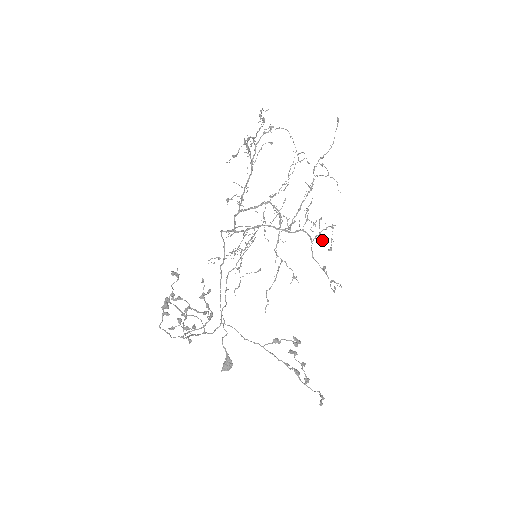
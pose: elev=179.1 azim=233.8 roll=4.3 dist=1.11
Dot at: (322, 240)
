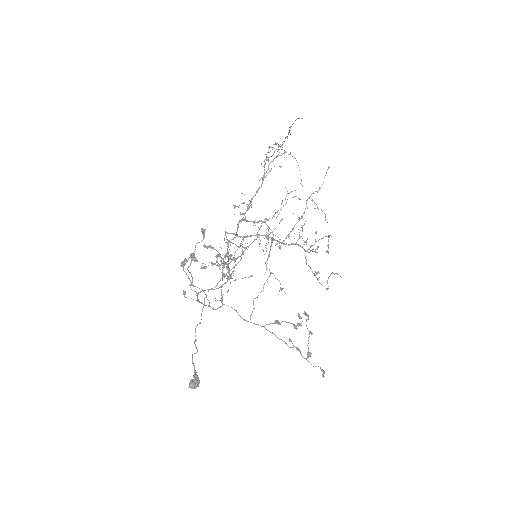
Dot at: (315, 251)
